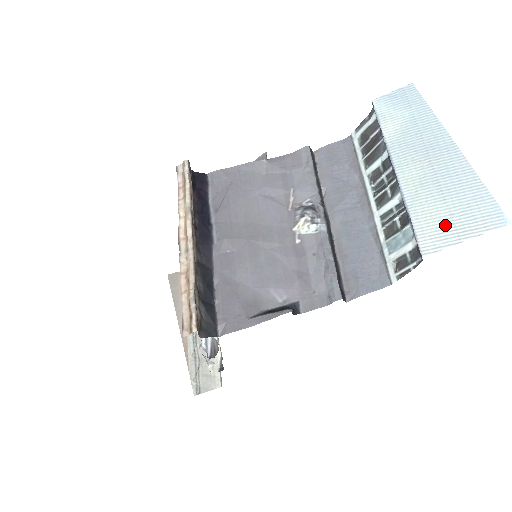
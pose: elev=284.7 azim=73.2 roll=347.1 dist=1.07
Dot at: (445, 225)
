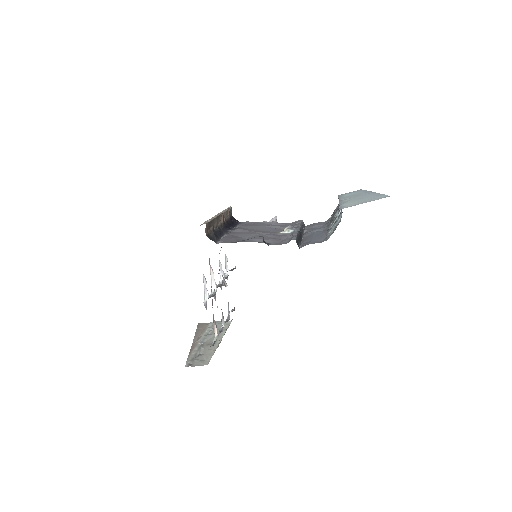
Dot at: (357, 203)
